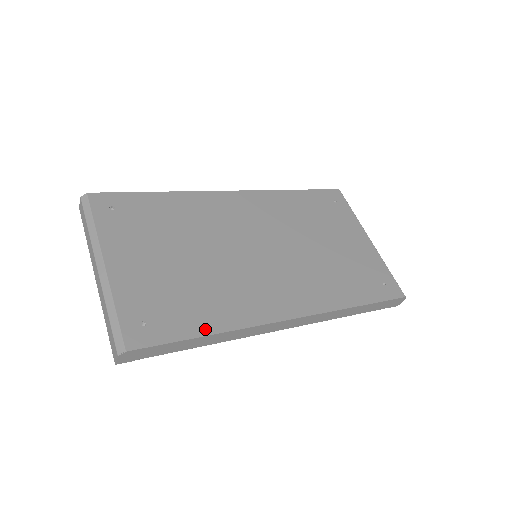
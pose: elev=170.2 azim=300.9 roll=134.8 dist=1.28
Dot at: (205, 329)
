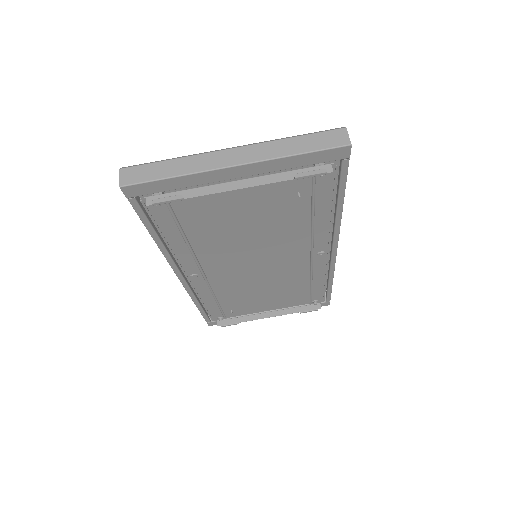
Dot at: occluded
